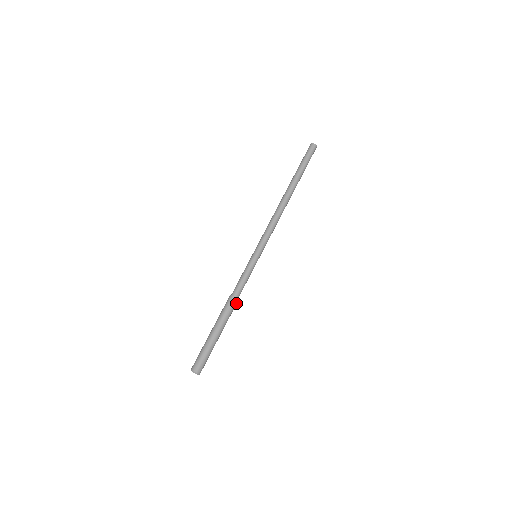
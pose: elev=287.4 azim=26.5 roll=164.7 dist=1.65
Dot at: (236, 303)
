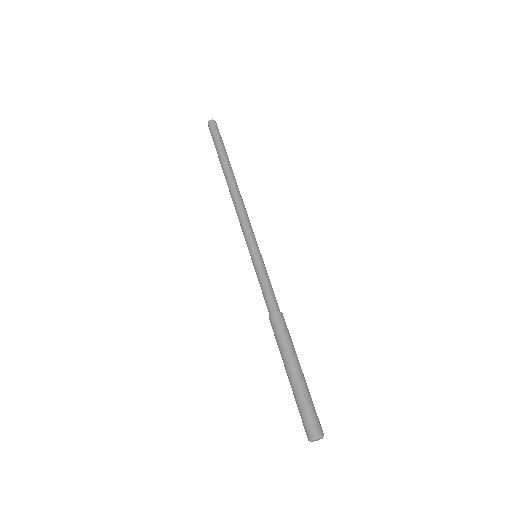
Dot at: (284, 319)
